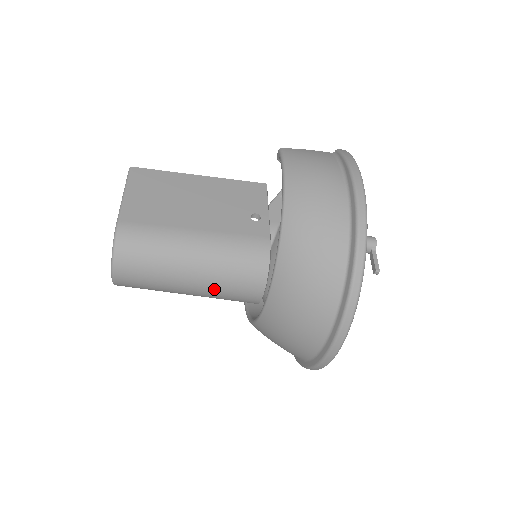
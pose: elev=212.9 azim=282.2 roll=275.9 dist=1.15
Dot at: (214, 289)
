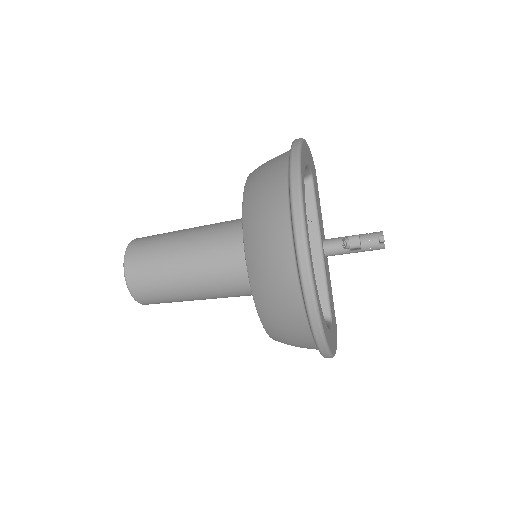
Dot at: (204, 258)
